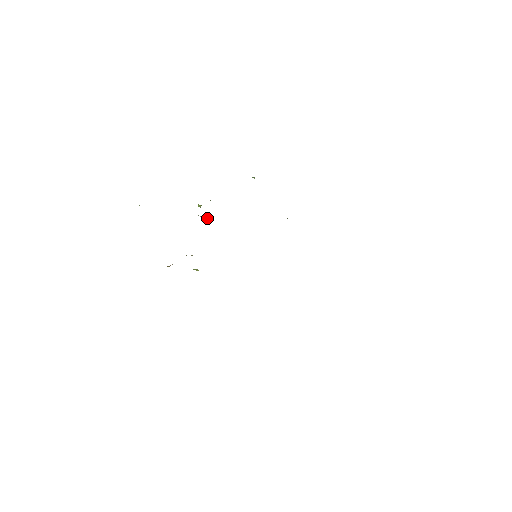
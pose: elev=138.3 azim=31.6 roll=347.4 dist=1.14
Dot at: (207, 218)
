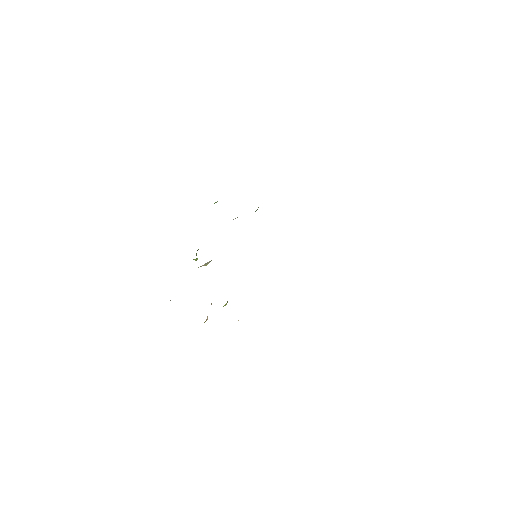
Dot at: (206, 263)
